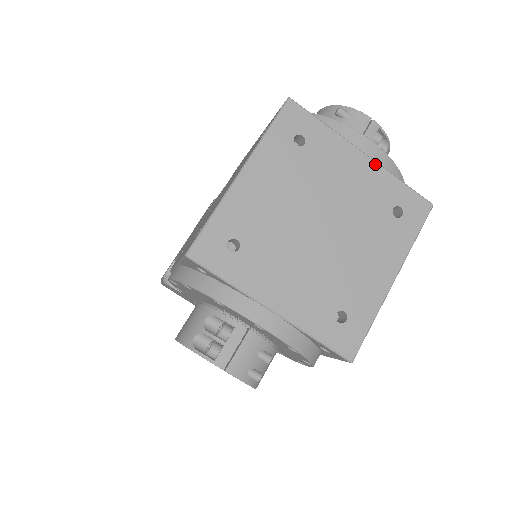
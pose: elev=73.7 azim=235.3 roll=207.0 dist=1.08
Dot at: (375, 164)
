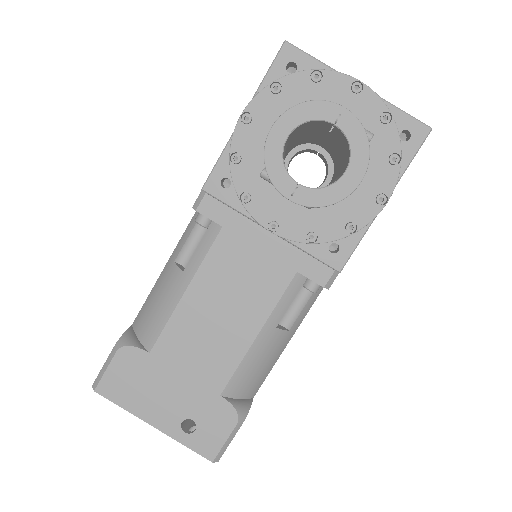
Dot at: occluded
